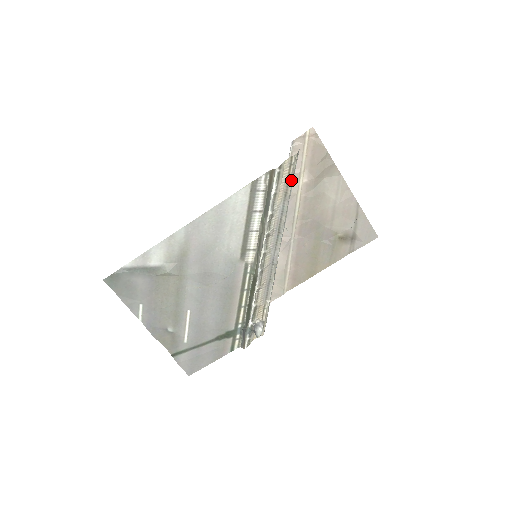
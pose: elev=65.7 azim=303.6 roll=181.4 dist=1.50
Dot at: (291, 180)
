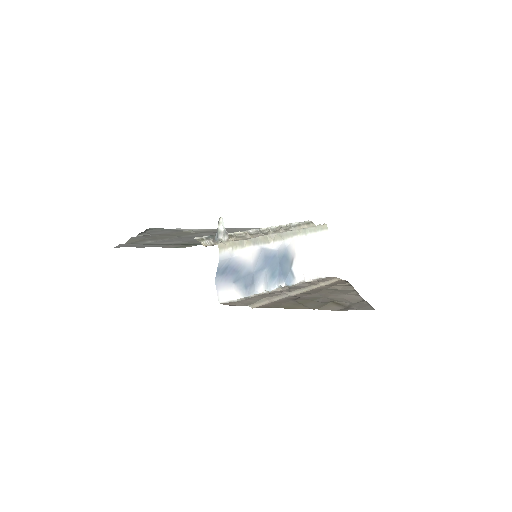
Dot at: (315, 227)
